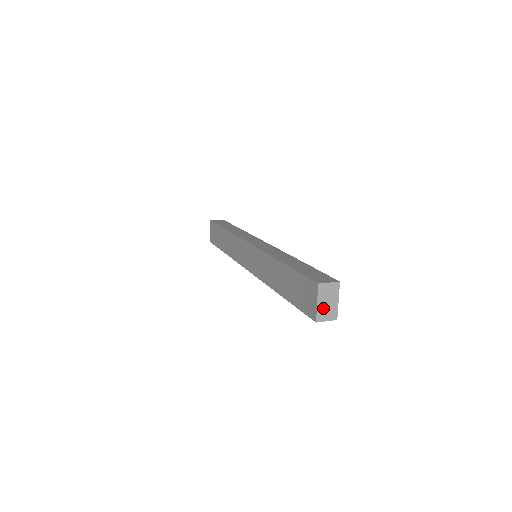
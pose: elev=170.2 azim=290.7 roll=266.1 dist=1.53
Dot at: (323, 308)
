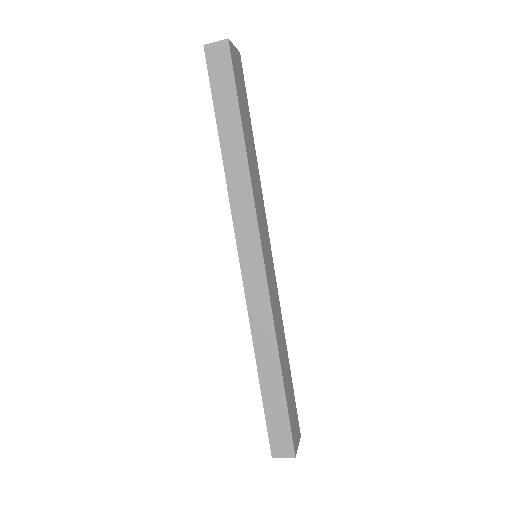
Dot at: occluded
